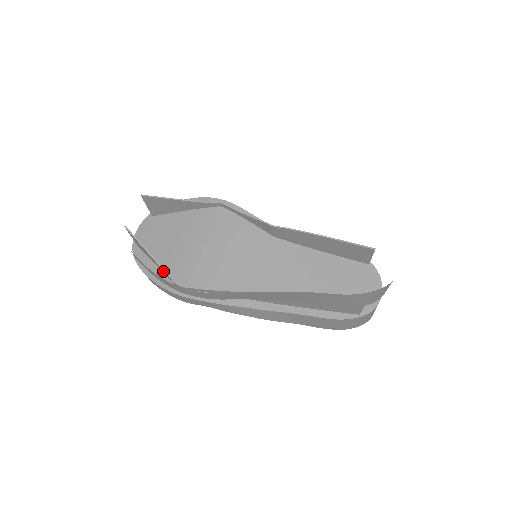
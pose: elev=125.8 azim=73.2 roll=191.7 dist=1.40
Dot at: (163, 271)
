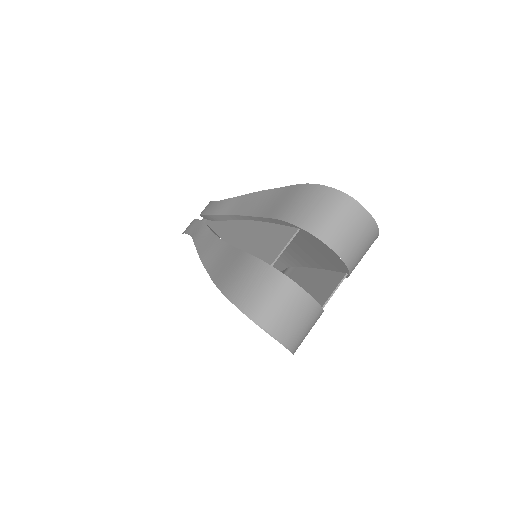
Dot at: occluded
